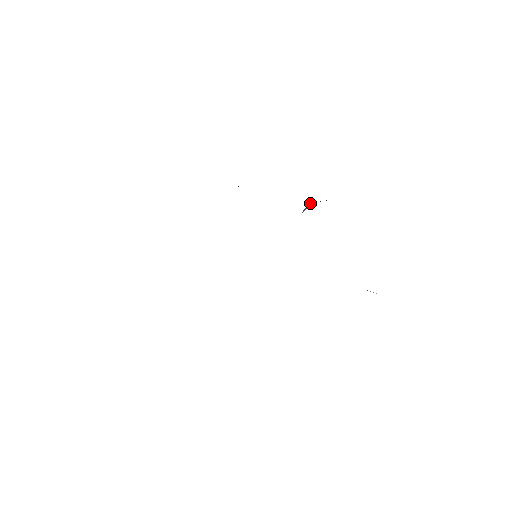
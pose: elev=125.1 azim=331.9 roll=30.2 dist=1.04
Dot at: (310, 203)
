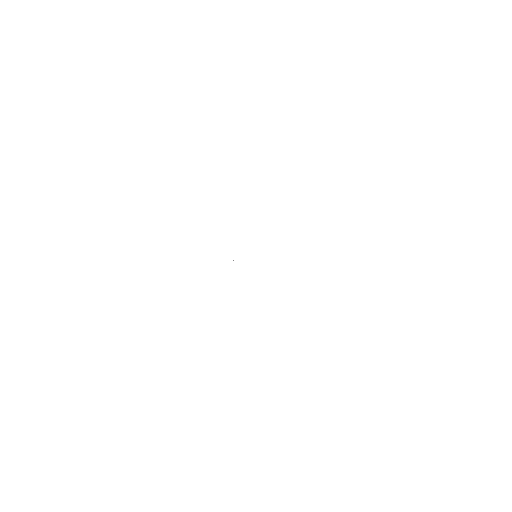
Dot at: occluded
